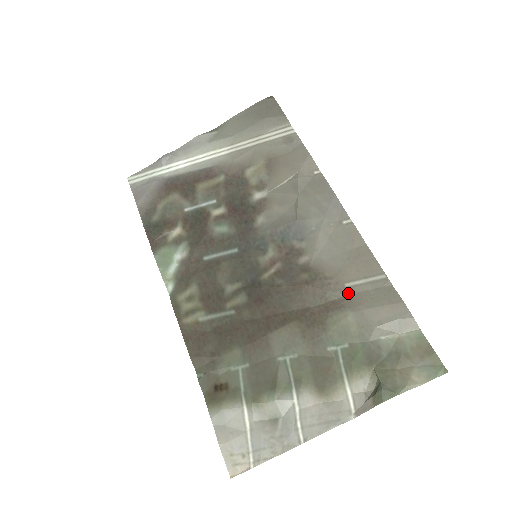
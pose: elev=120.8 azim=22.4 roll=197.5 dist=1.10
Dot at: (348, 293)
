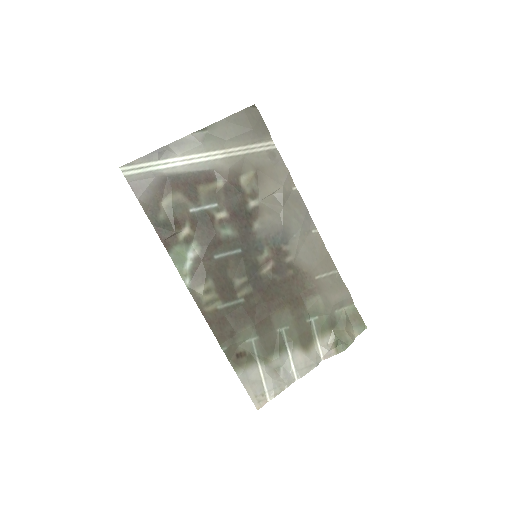
Dot at: (317, 283)
